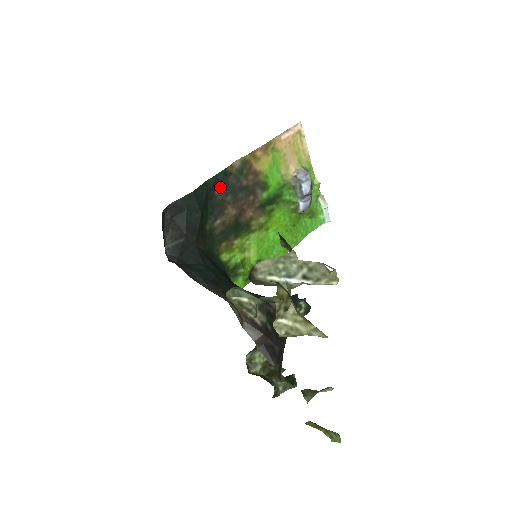
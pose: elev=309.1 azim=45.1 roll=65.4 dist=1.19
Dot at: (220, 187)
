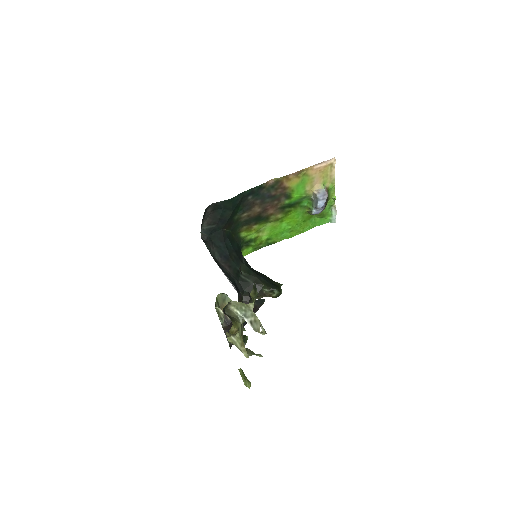
Dot at: (253, 195)
